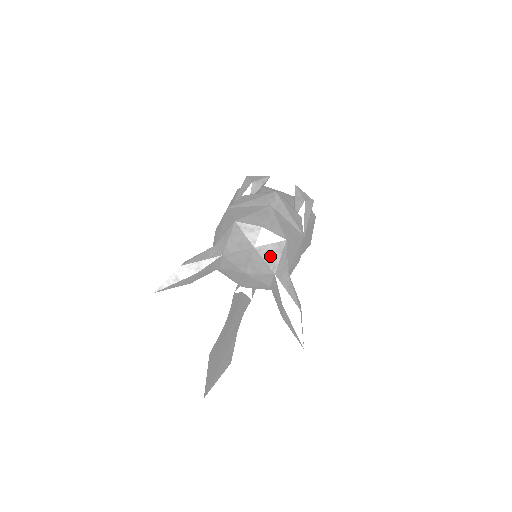
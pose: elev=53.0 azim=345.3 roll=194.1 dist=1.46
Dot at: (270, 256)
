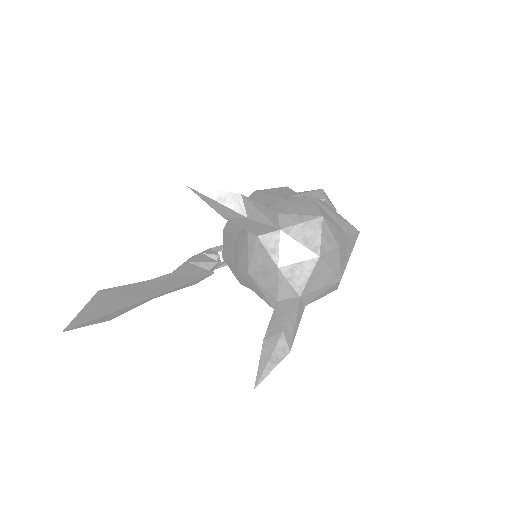
Dot at: (317, 278)
